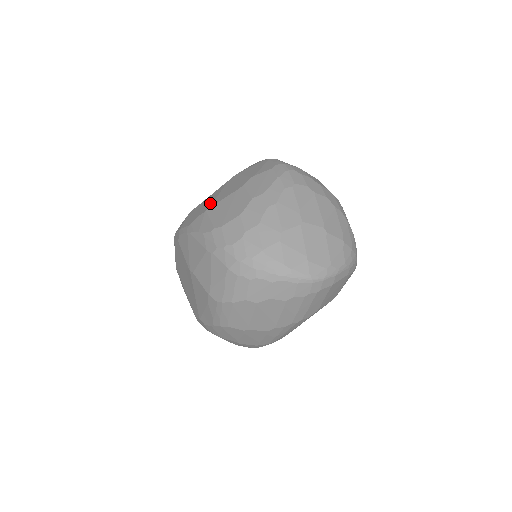
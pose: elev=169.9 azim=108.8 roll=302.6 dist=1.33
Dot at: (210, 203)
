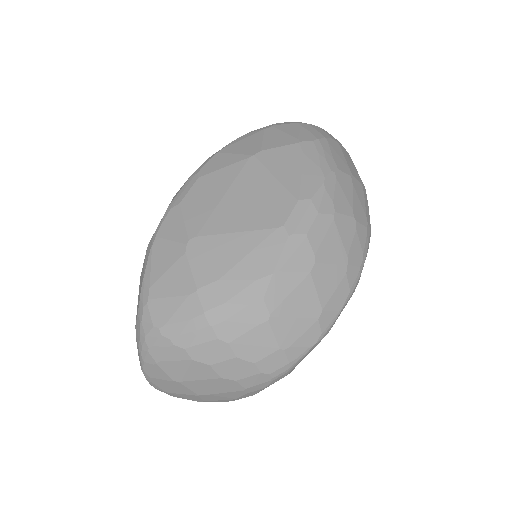
Dot at: occluded
